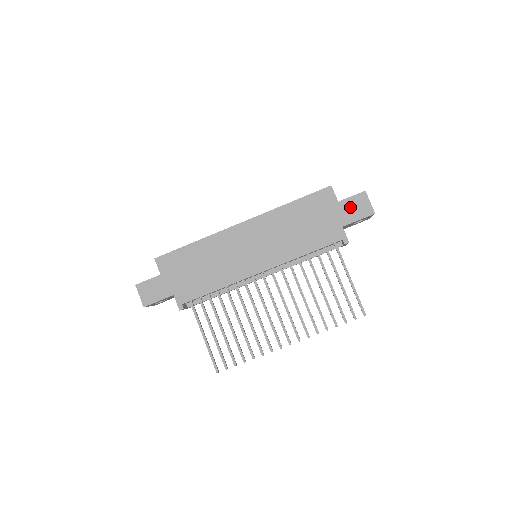
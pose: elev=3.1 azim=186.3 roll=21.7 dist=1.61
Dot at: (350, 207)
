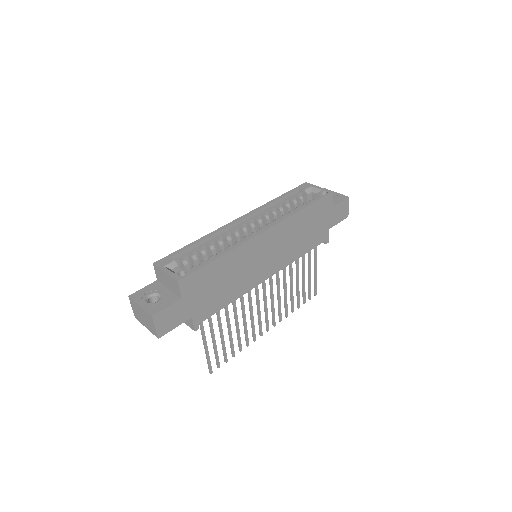
Dot at: (338, 212)
